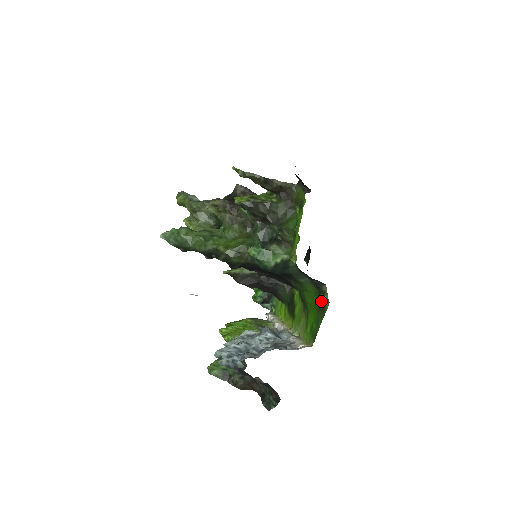
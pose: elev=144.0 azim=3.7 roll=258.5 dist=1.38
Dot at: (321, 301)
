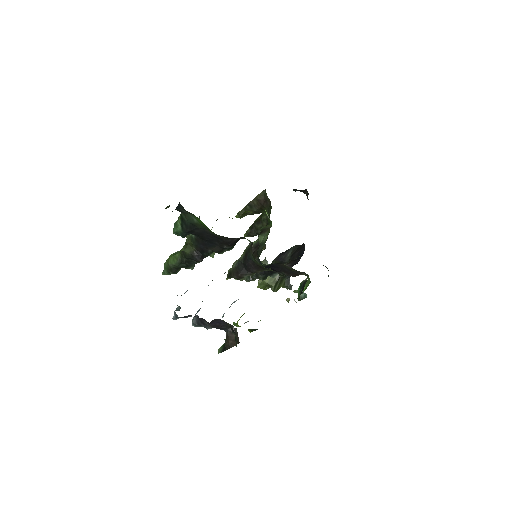
Dot at: occluded
